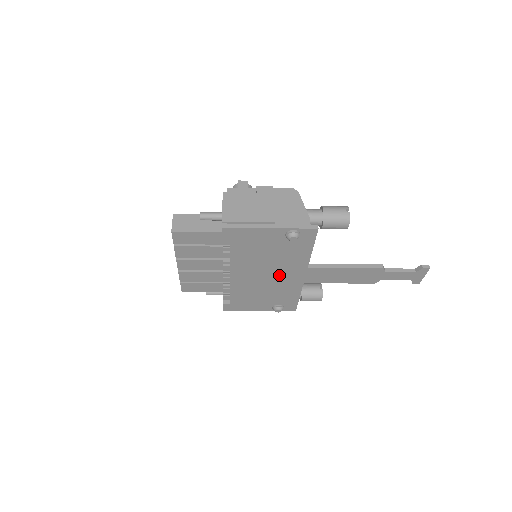
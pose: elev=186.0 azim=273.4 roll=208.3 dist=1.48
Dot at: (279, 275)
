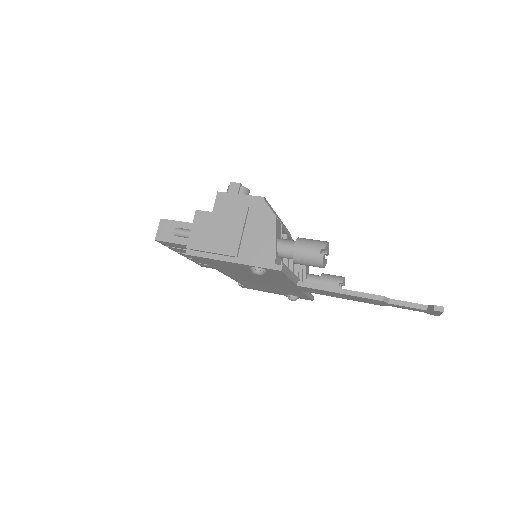
Dot at: (273, 283)
